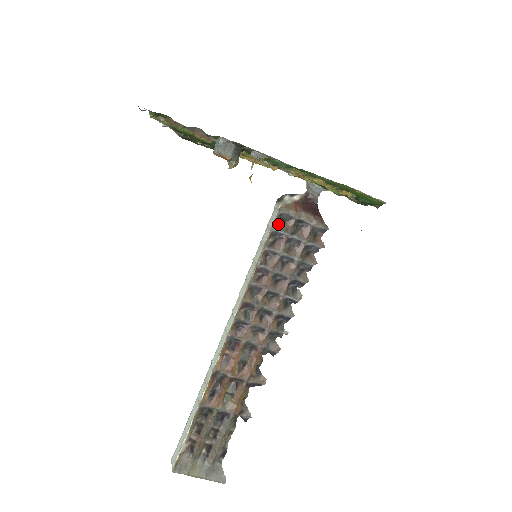
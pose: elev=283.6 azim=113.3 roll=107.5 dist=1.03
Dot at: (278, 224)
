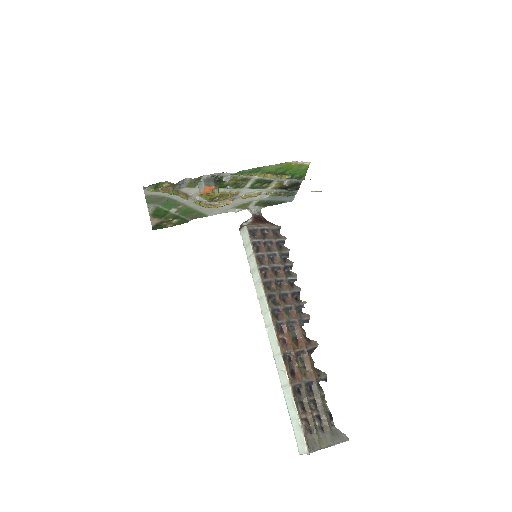
Dot at: (252, 237)
